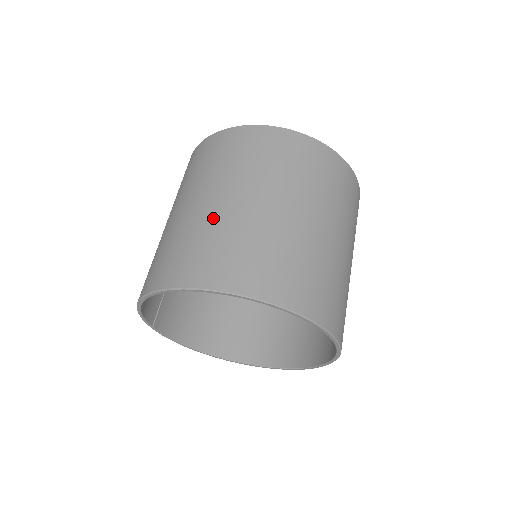
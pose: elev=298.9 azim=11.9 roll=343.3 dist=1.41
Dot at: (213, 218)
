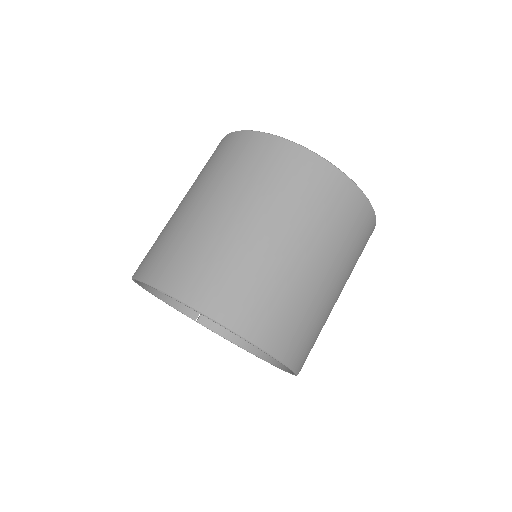
Dot at: occluded
